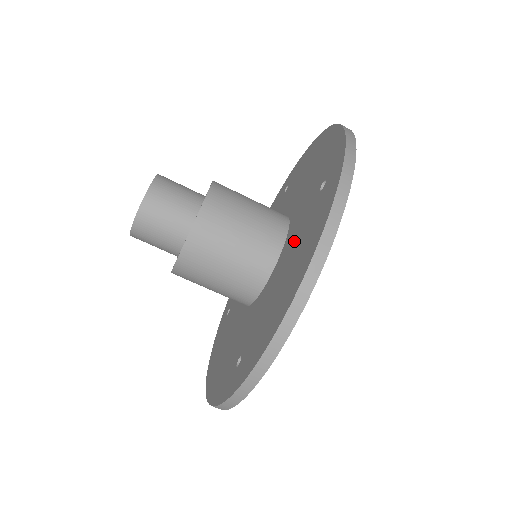
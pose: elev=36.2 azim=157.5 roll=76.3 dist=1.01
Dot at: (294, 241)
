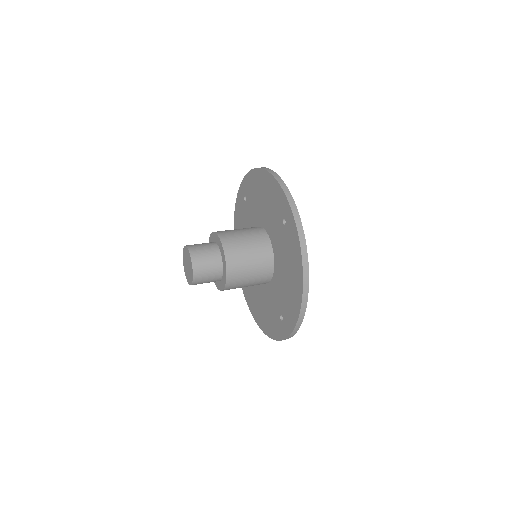
Dot at: (281, 253)
